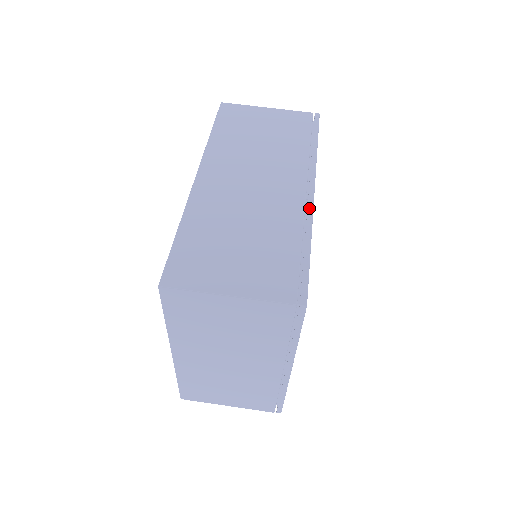
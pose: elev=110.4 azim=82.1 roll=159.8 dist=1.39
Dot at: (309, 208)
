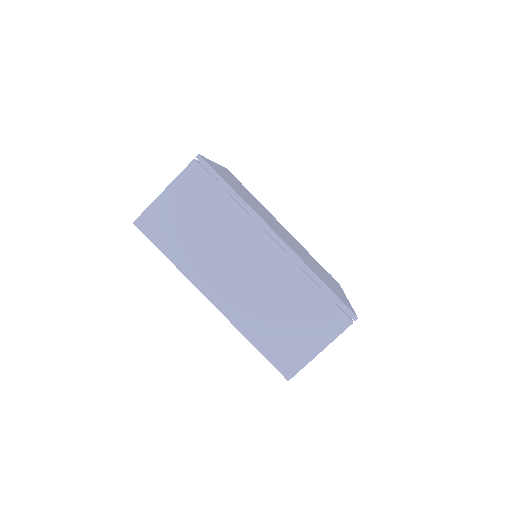
Dot at: (292, 255)
